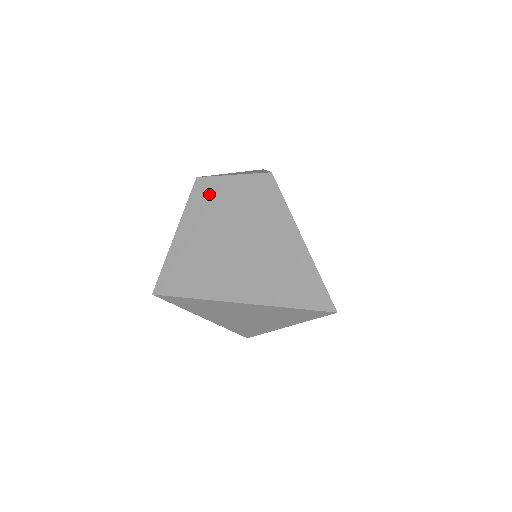
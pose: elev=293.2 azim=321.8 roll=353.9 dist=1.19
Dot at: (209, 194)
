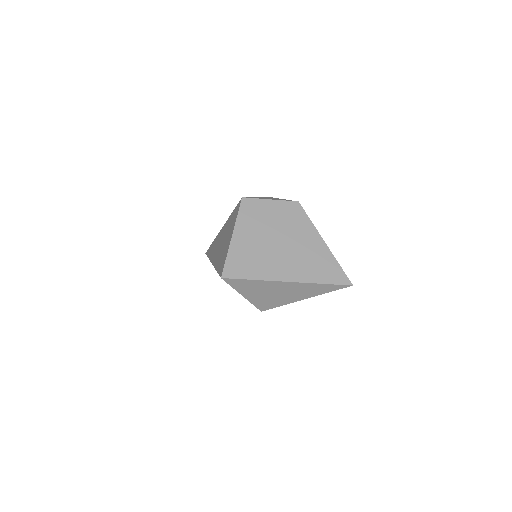
Dot at: (255, 210)
